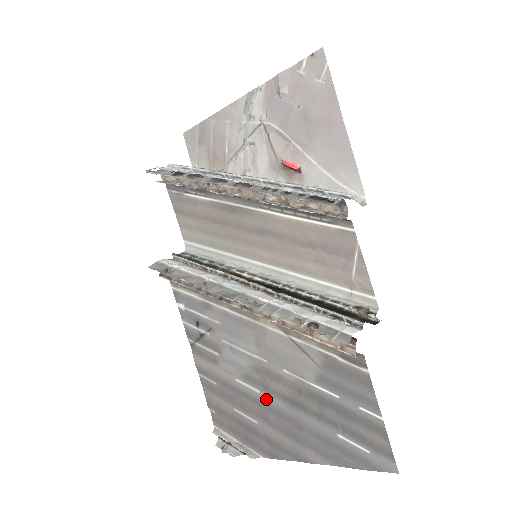
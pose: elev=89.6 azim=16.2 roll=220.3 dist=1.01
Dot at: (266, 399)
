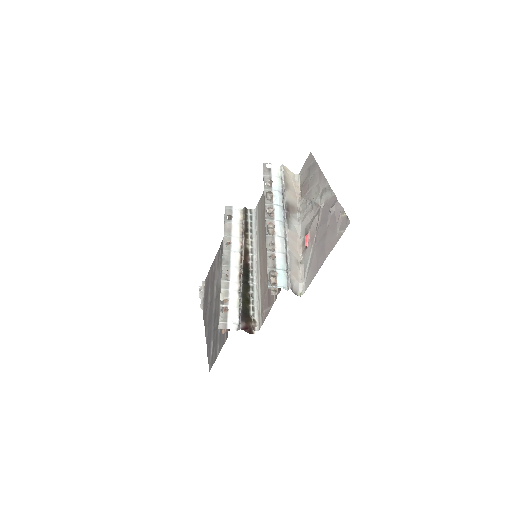
Dot at: (214, 301)
